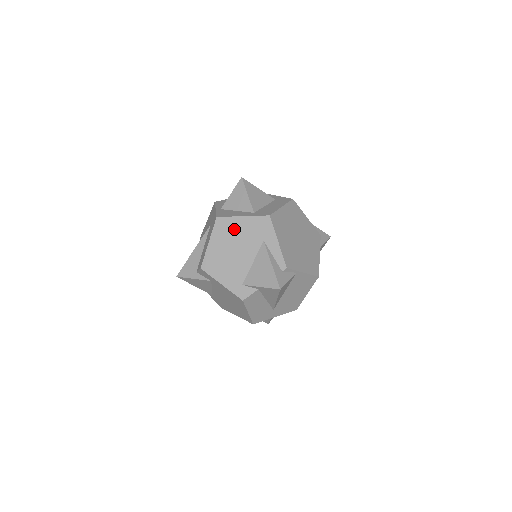
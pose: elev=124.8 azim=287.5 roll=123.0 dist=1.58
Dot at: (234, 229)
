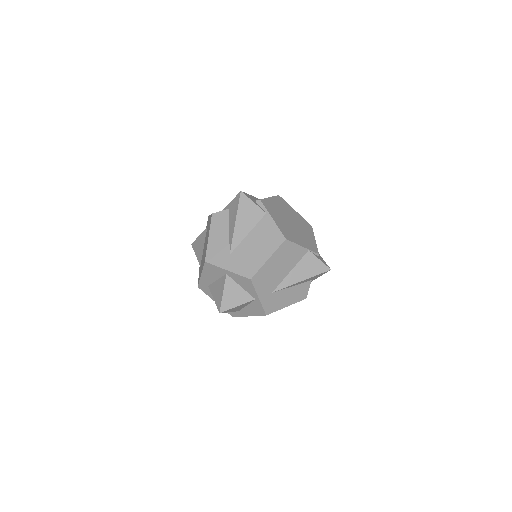
Dot at: occluded
